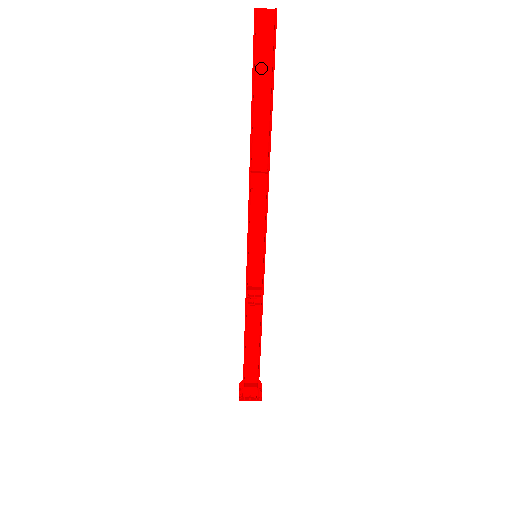
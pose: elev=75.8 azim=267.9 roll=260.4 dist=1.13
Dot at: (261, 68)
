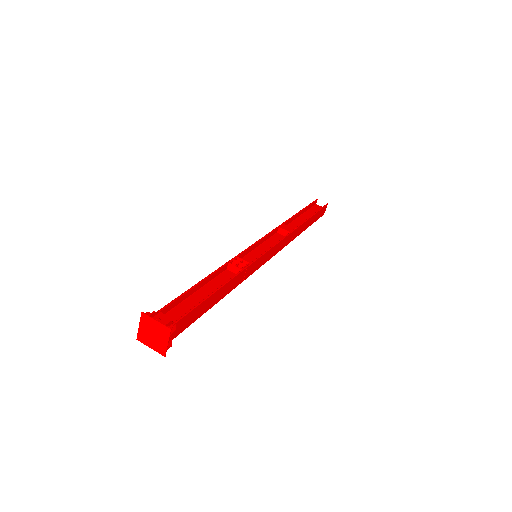
Dot at: (309, 213)
